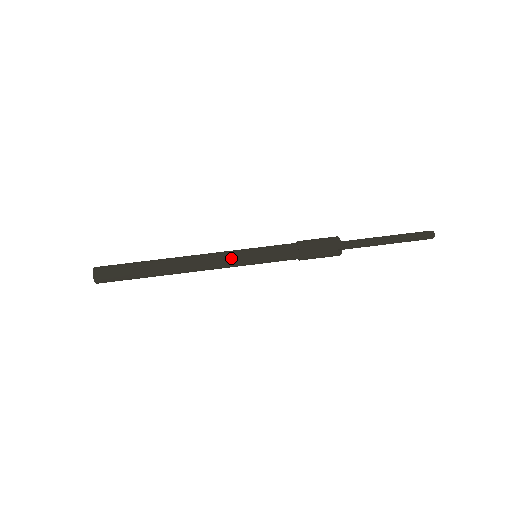
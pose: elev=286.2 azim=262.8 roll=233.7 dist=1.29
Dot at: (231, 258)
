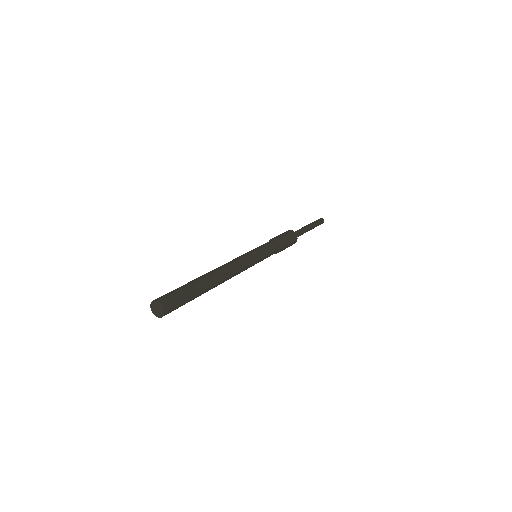
Dot at: (249, 259)
